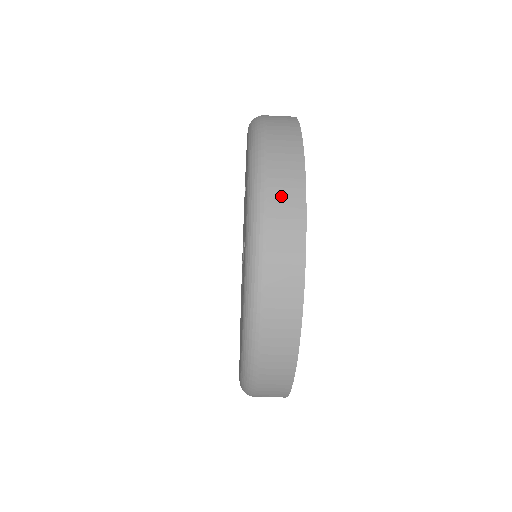
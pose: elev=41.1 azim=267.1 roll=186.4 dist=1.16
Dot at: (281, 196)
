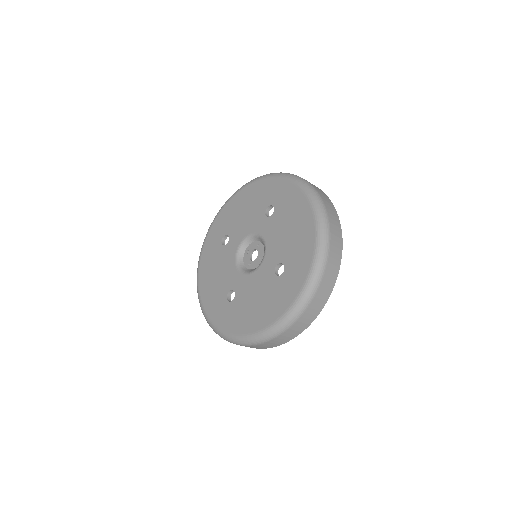
Dot at: (332, 263)
